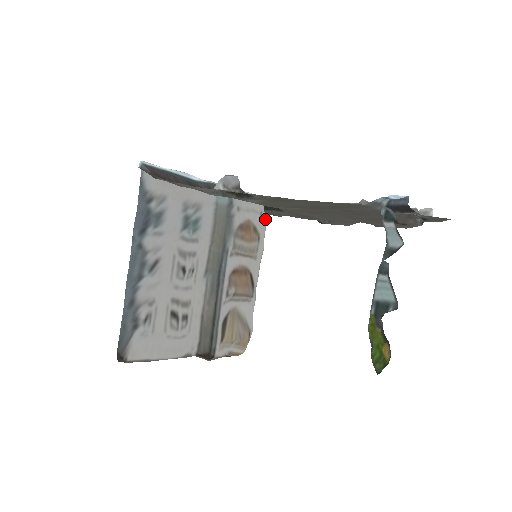
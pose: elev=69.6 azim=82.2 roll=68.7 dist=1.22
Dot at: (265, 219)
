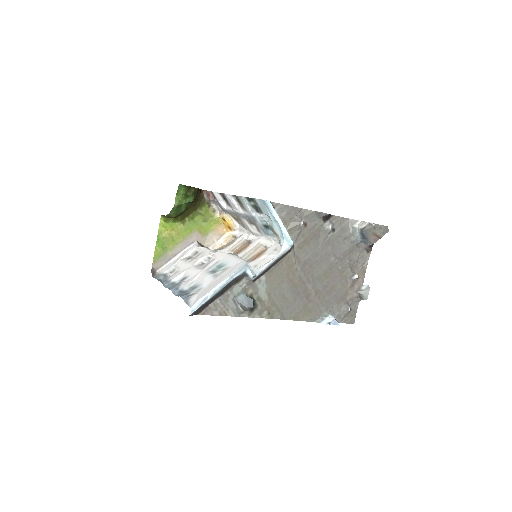
Dot at: (279, 243)
